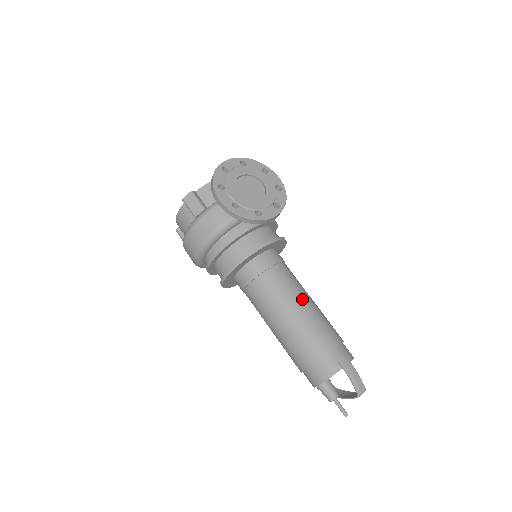
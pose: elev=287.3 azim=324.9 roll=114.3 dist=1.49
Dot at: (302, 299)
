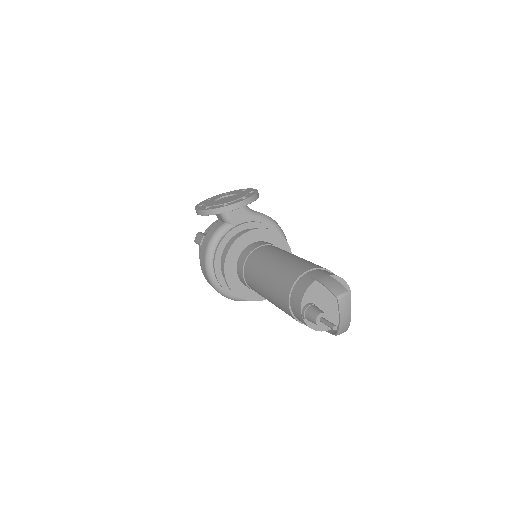
Dot at: (282, 255)
